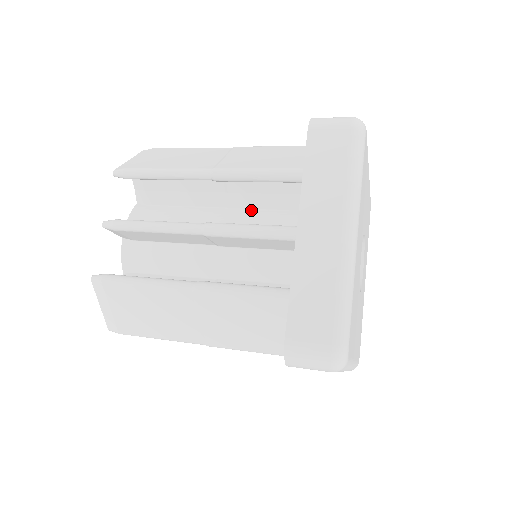
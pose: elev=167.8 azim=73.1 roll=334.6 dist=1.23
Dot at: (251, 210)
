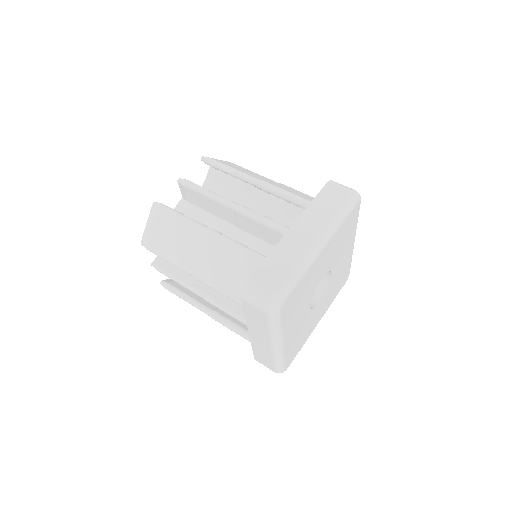
Dot at: occluded
